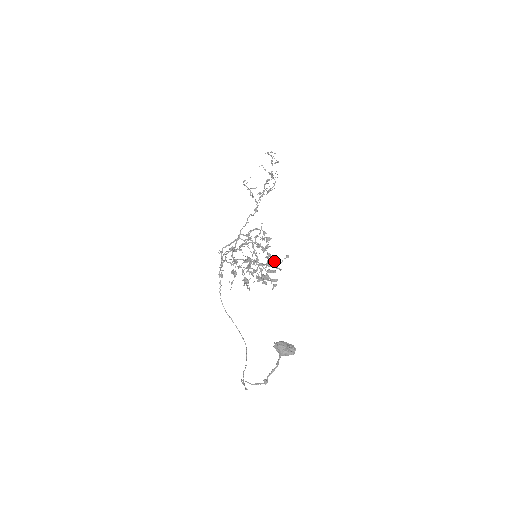
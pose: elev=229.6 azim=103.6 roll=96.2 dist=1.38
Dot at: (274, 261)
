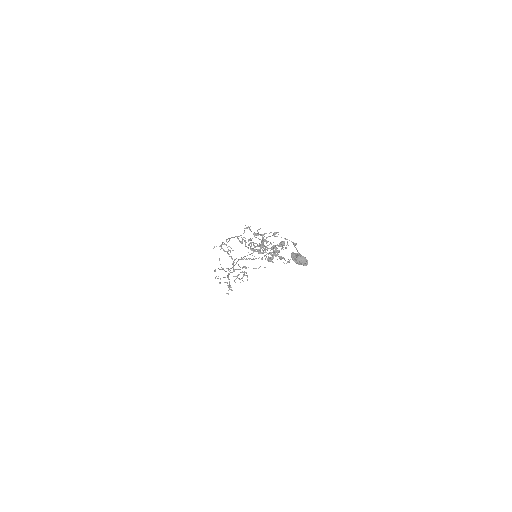
Dot at: occluded
